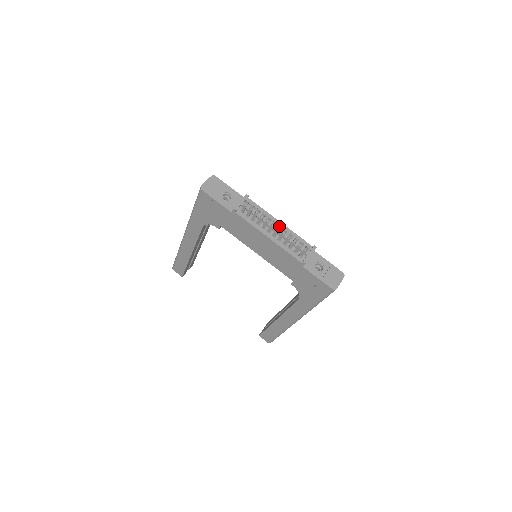
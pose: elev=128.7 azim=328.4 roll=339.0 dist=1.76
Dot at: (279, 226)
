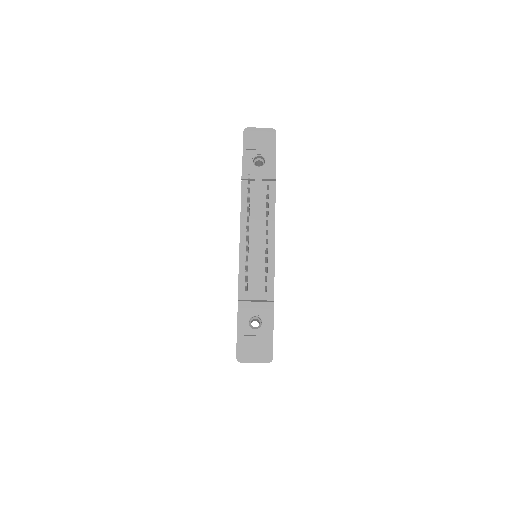
Dot at: (246, 231)
